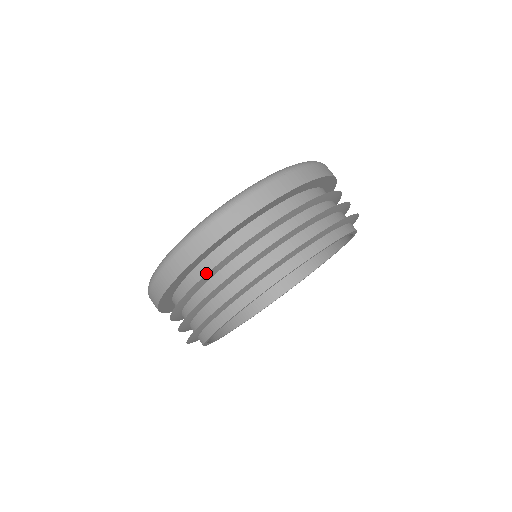
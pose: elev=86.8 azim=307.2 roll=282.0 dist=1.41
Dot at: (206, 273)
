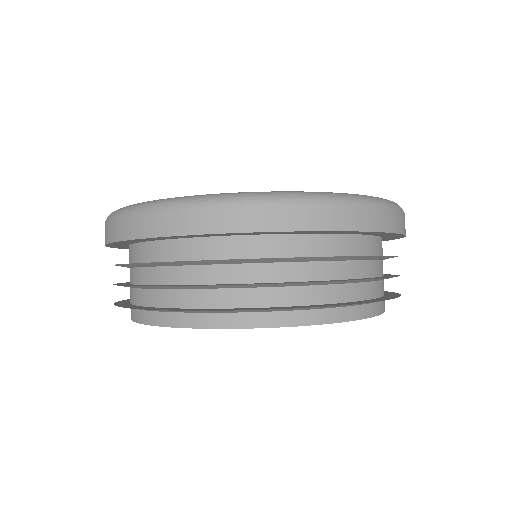
Dot at: (188, 255)
